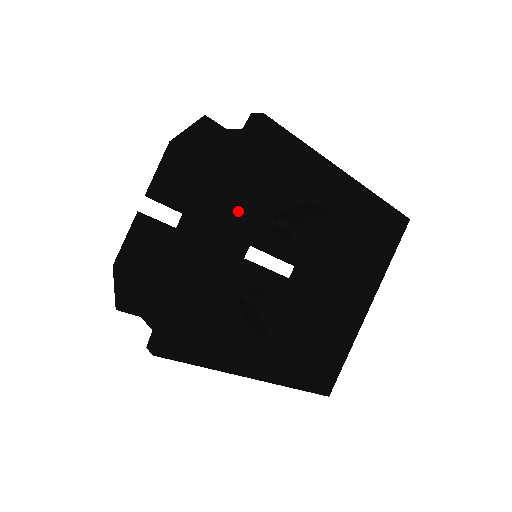
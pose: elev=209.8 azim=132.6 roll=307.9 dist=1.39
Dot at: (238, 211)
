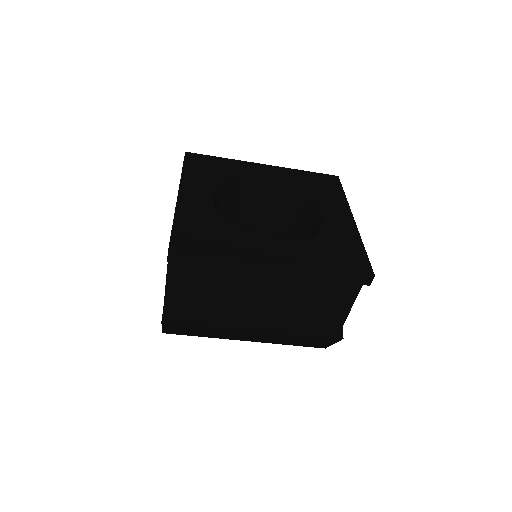
Dot at: (193, 183)
